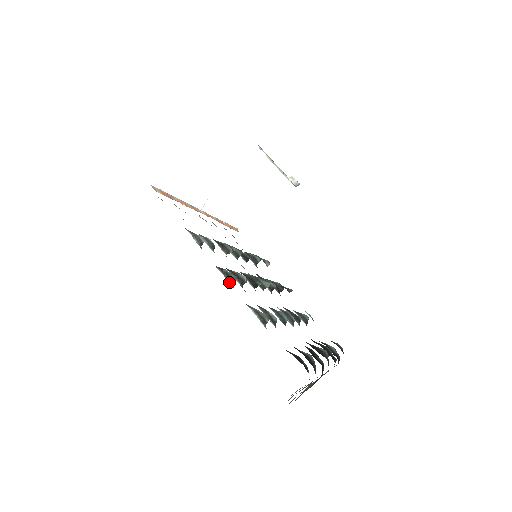
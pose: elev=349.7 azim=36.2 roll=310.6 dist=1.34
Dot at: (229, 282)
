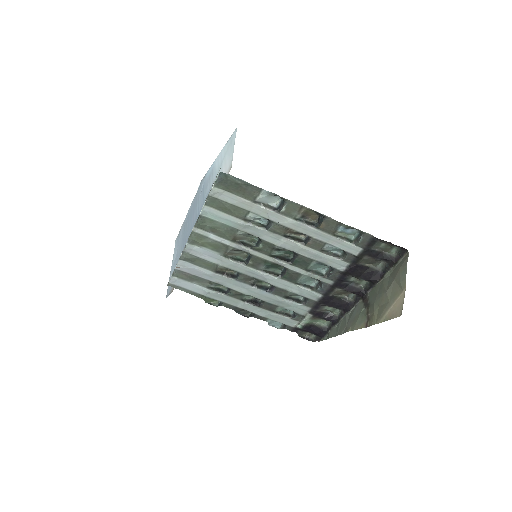
Dot at: (311, 227)
